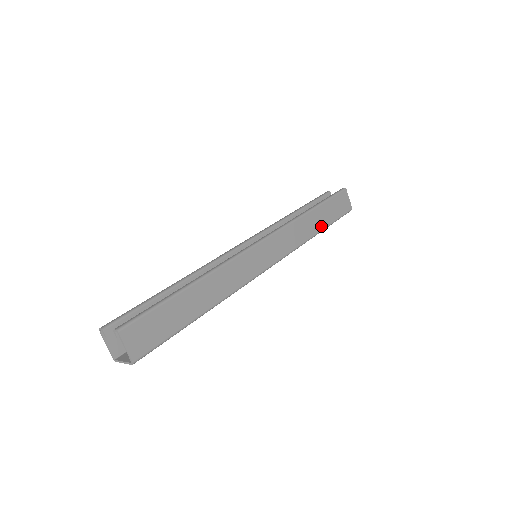
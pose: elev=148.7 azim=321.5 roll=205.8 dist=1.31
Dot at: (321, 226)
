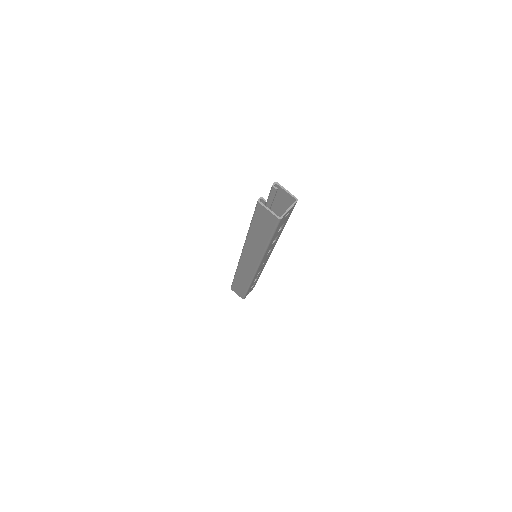
Dot at: occluded
